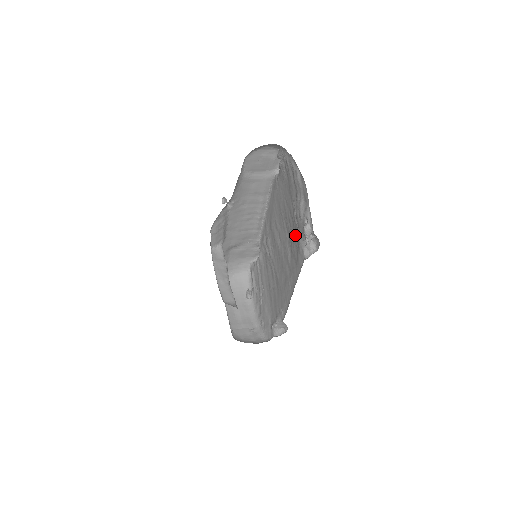
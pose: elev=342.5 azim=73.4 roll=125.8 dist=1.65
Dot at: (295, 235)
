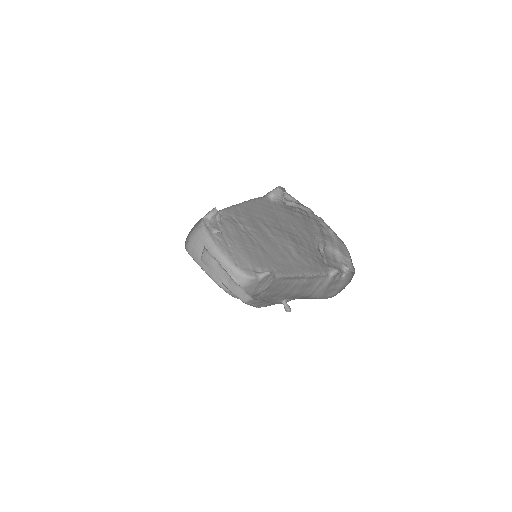
Dot at: (314, 255)
